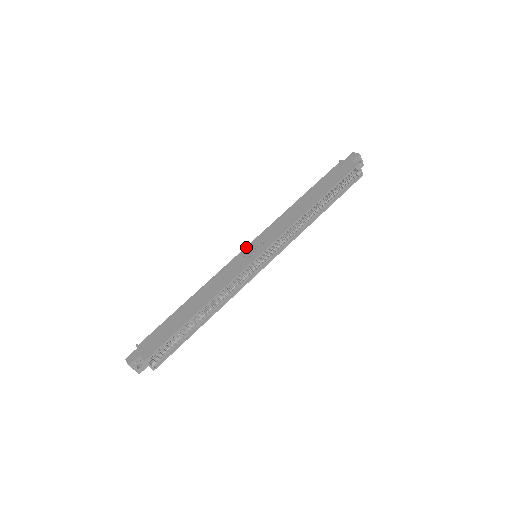
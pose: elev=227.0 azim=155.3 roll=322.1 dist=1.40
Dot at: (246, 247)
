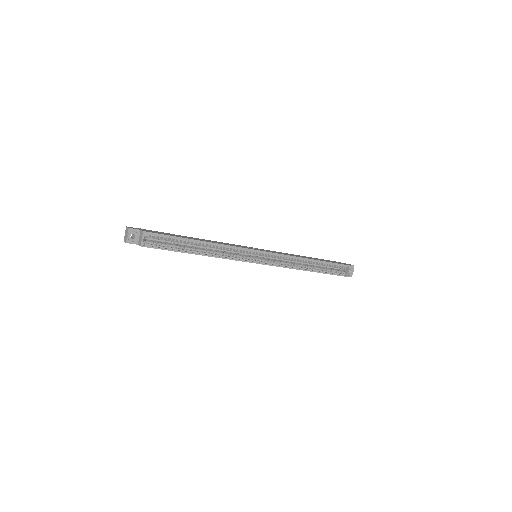
Dot at: occluded
